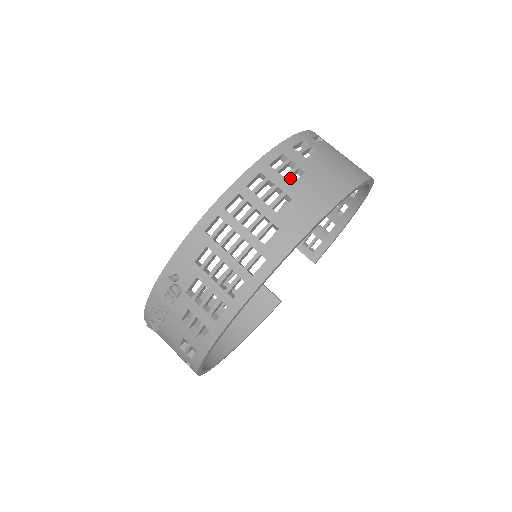
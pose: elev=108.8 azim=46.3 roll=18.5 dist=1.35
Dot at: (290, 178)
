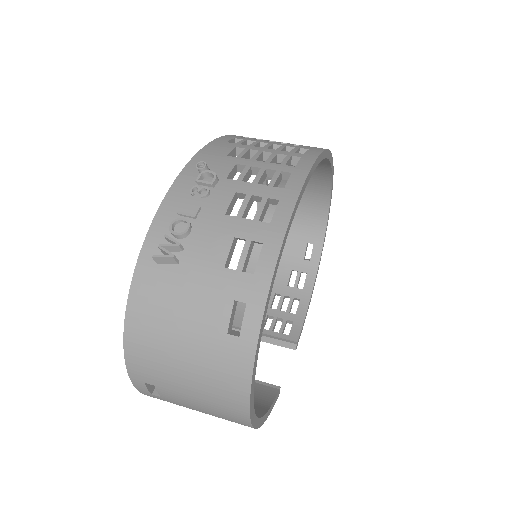
Dot at: occluded
